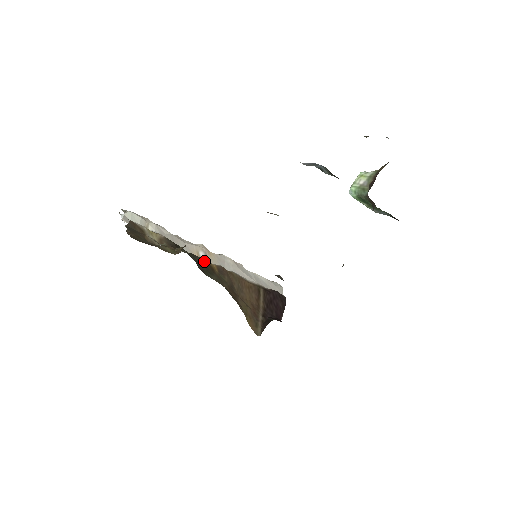
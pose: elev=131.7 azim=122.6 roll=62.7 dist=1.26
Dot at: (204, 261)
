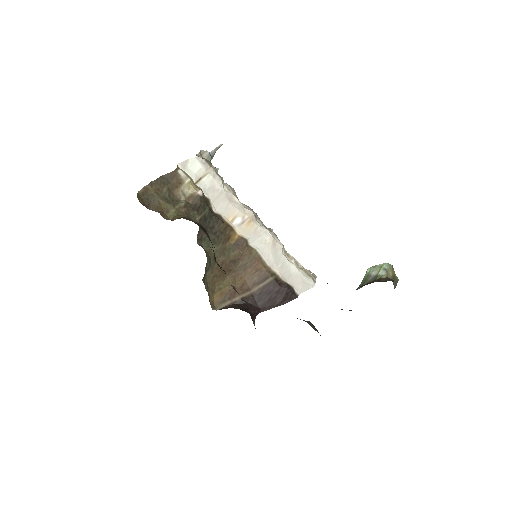
Dot at: (226, 229)
